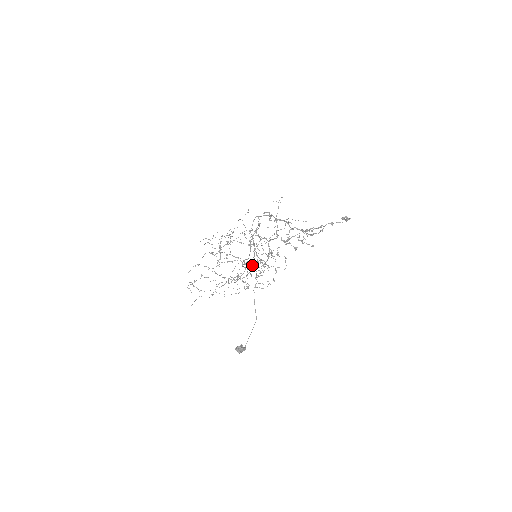
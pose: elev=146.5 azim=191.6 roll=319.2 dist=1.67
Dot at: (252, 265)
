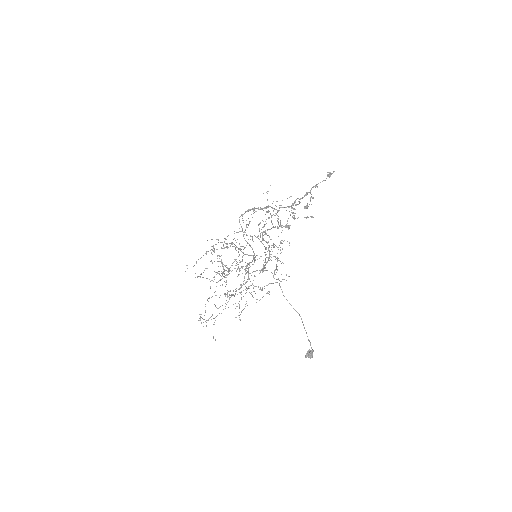
Dot at: (264, 268)
